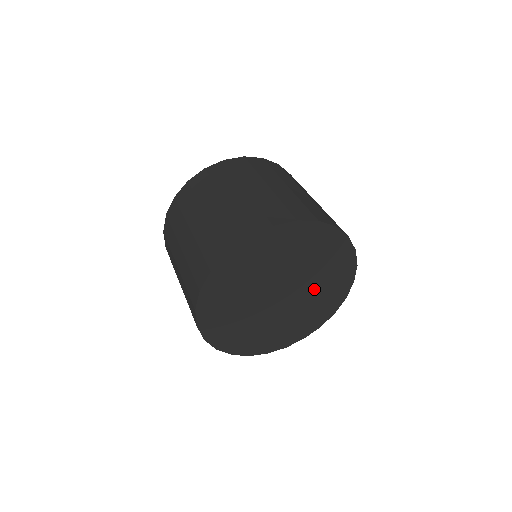
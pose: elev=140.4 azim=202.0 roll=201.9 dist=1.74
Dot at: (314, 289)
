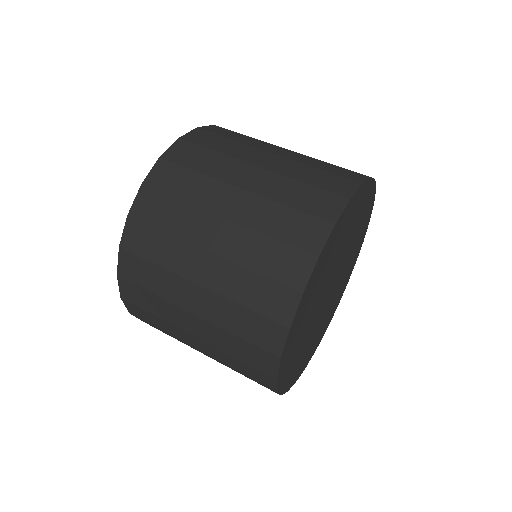
Dot at: (333, 298)
